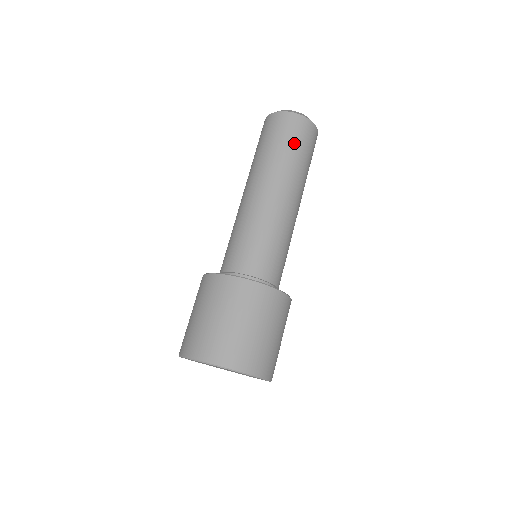
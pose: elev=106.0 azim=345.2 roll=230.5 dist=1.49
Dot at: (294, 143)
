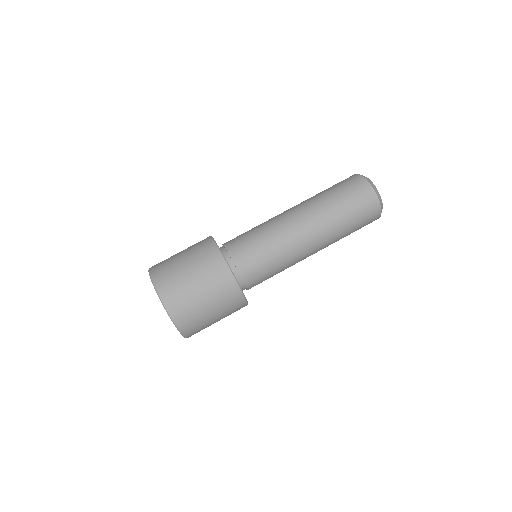
Dot at: (340, 192)
